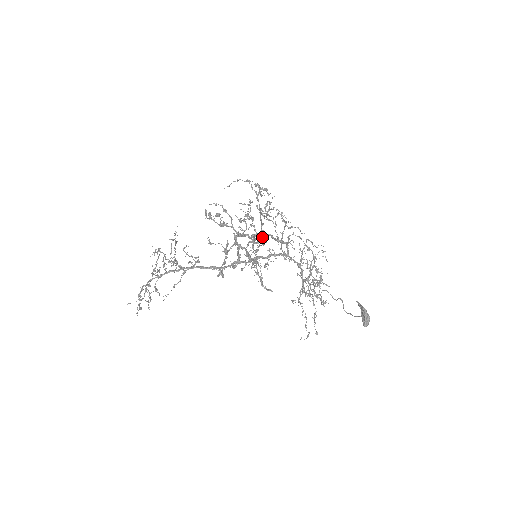
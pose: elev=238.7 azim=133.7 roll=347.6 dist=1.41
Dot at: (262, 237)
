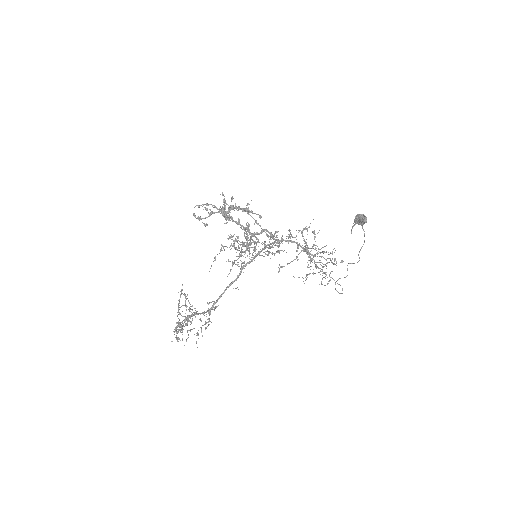
Dot at: (250, 237)
